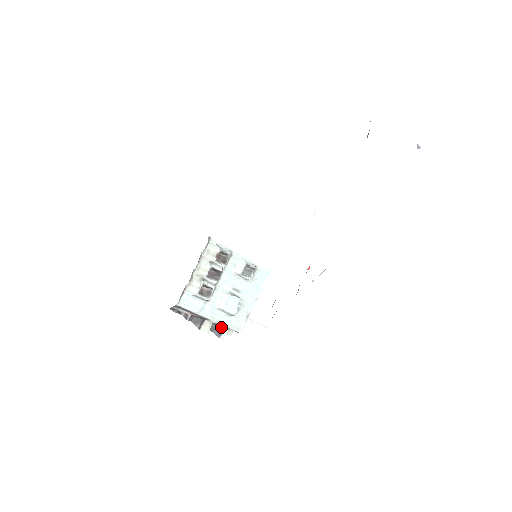
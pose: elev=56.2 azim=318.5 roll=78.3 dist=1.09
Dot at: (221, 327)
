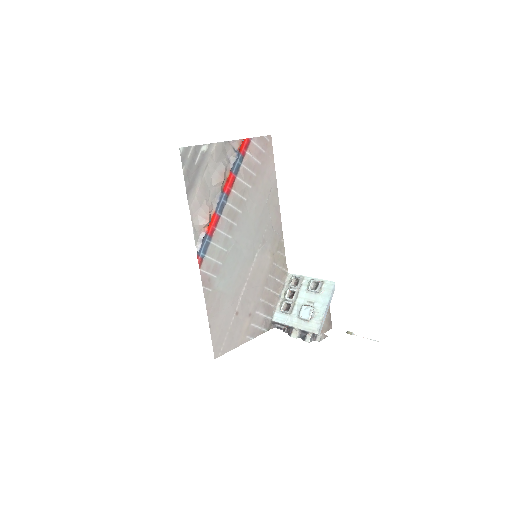
Dot at: (306, 333)
